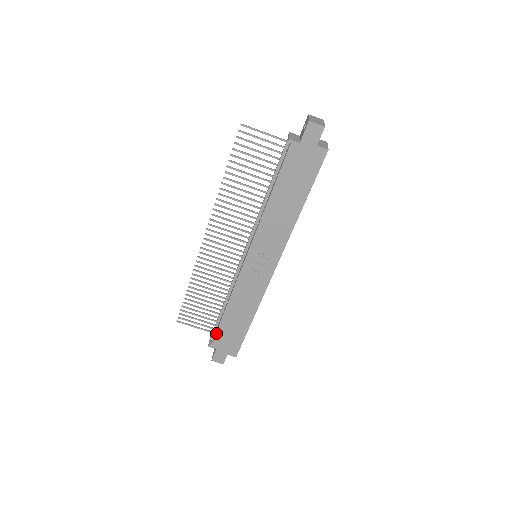
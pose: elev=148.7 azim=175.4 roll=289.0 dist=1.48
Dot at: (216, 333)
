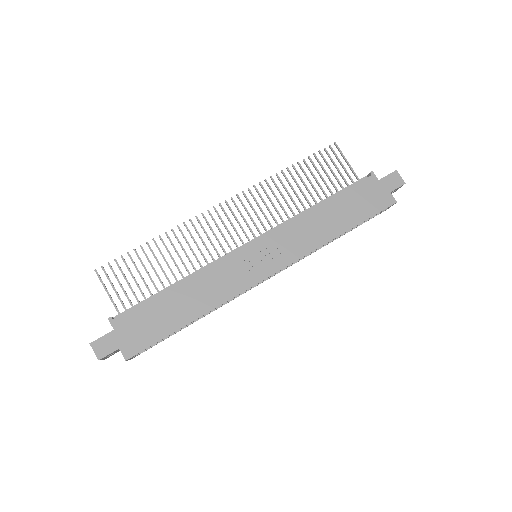
Dot at: (136, 307)
